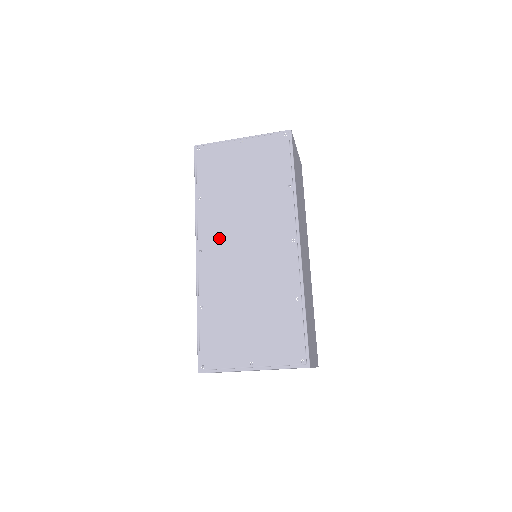
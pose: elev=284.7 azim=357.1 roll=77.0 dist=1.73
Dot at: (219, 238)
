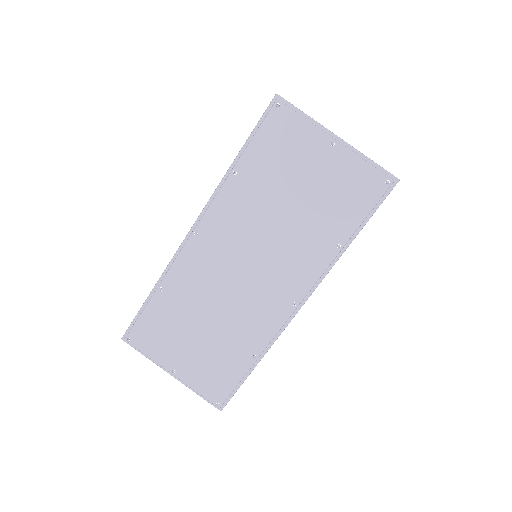
Dot at: (224, 237)
